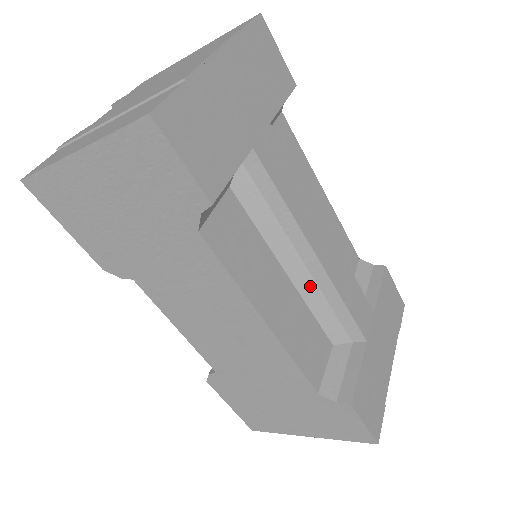
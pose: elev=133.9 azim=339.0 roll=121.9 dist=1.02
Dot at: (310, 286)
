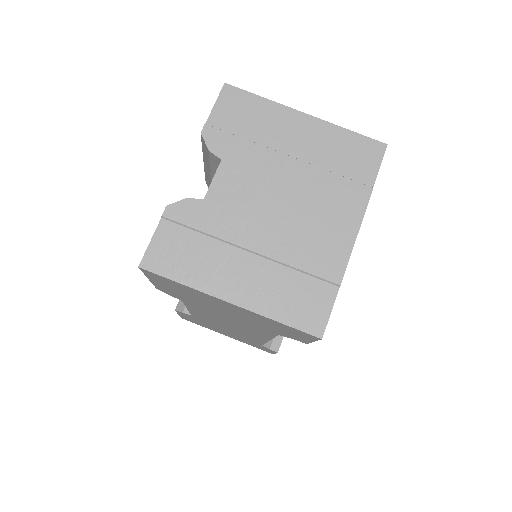
Dot at: occluded
